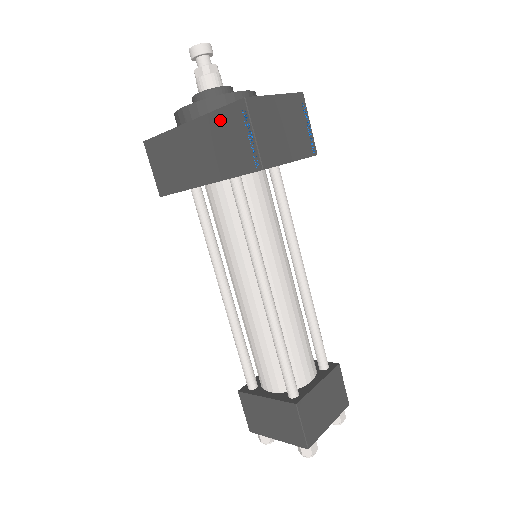
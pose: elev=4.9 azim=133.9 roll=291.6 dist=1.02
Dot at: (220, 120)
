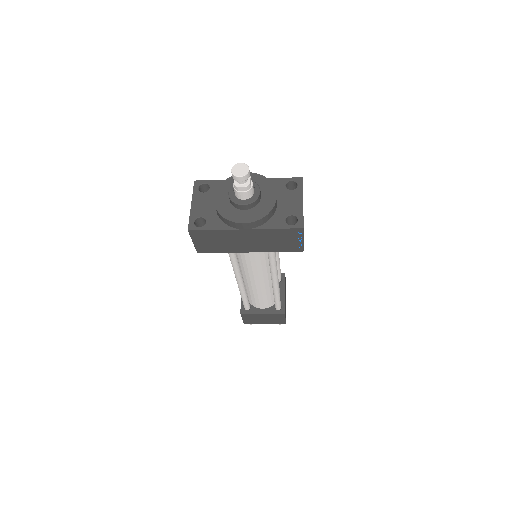
Dot at: (278, 233)
